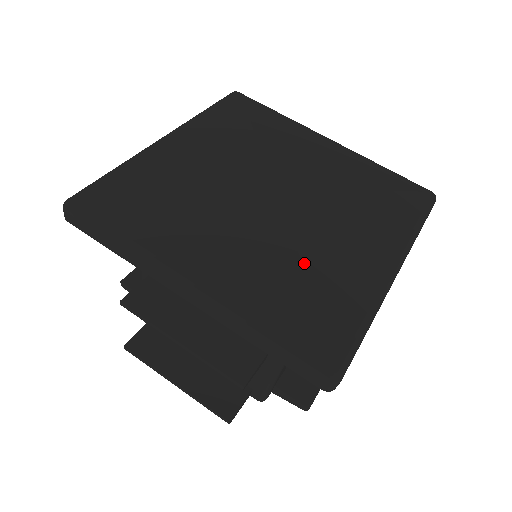
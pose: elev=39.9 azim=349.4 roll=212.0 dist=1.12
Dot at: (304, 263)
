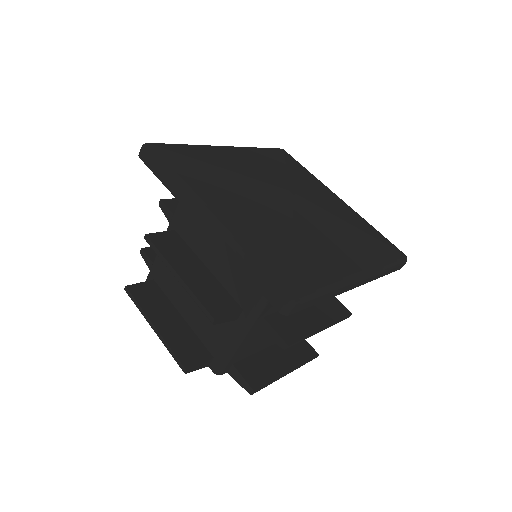
Dot at: (294, 236)
